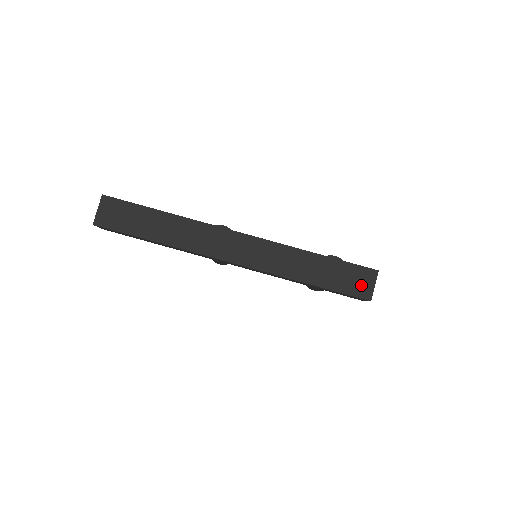
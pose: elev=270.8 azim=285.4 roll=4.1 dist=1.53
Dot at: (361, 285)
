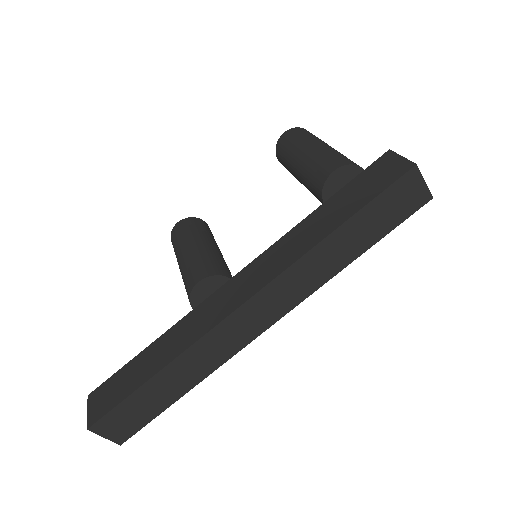
Dot at: (410, 198)
